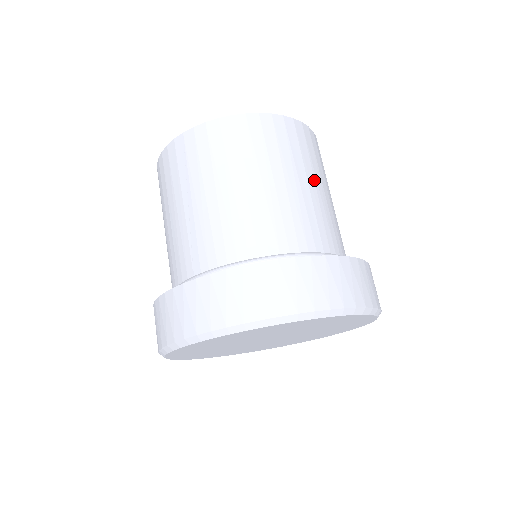
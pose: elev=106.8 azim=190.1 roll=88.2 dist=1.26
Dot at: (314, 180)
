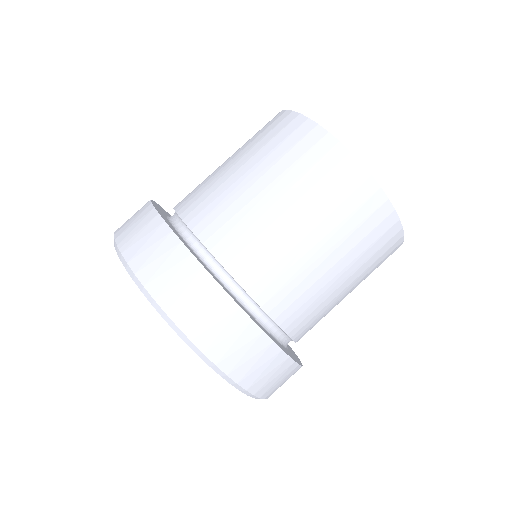
Dot at: (301, 215)
